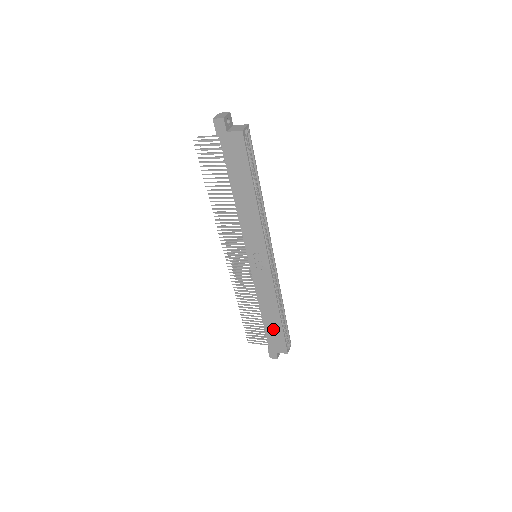
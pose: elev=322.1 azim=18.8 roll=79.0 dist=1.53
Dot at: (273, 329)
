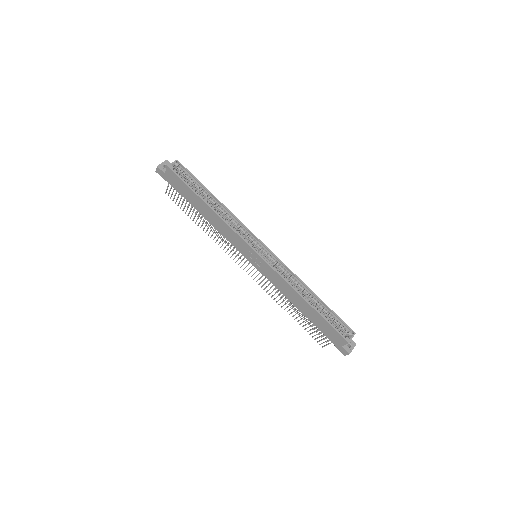
Dot at: (317, 321)
